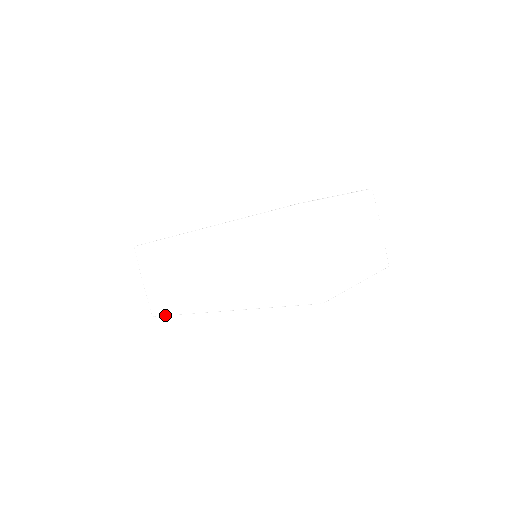
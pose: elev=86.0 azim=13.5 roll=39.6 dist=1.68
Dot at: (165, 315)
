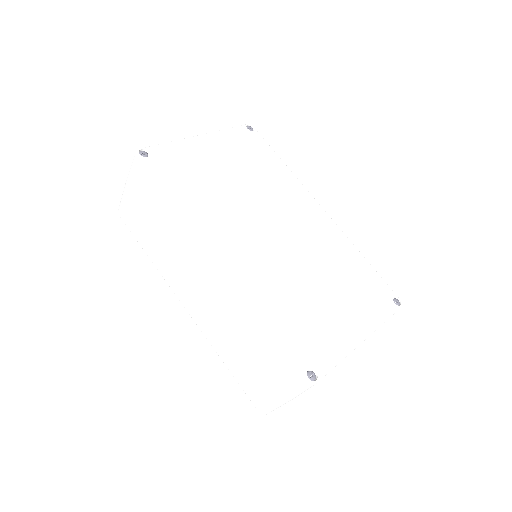
Dot at: (131, 232)
